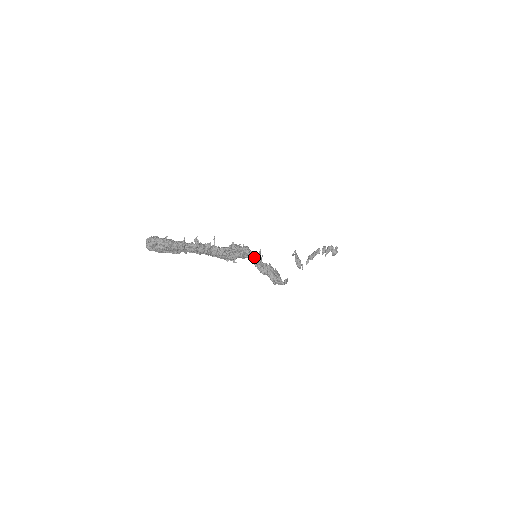
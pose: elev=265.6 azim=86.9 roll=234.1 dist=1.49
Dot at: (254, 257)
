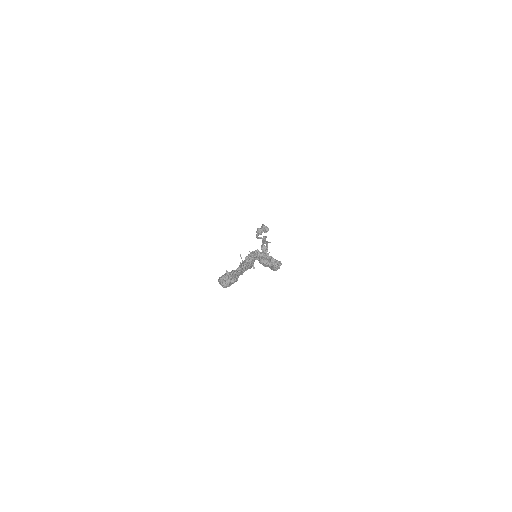
Dot at: (263, 256)
